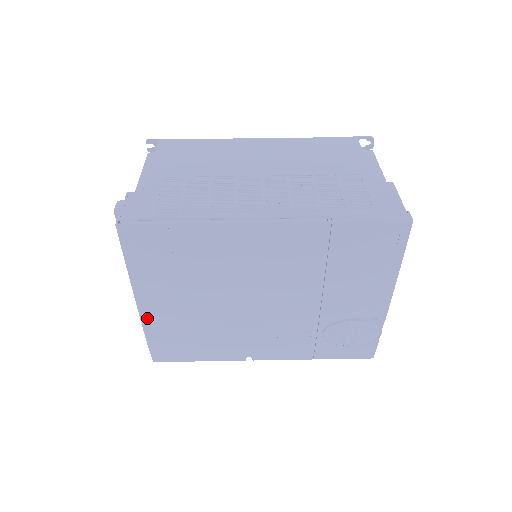
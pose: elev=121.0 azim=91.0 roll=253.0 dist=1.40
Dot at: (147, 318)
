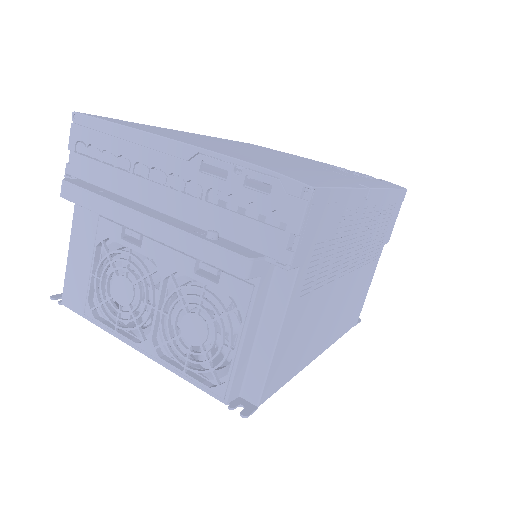
Dot at: (205, 148)
